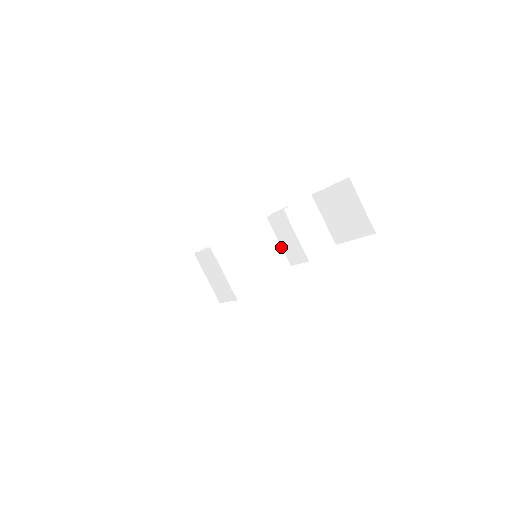
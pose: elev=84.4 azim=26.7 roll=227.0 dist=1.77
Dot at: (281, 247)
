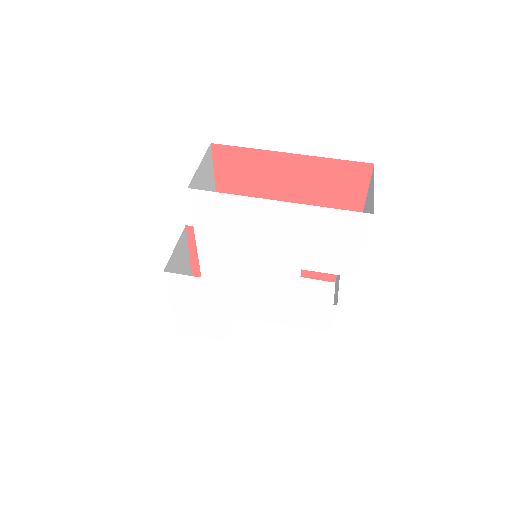
Dot at: occluded
